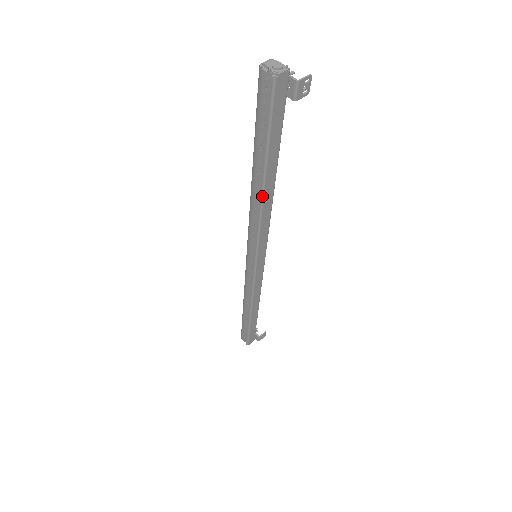
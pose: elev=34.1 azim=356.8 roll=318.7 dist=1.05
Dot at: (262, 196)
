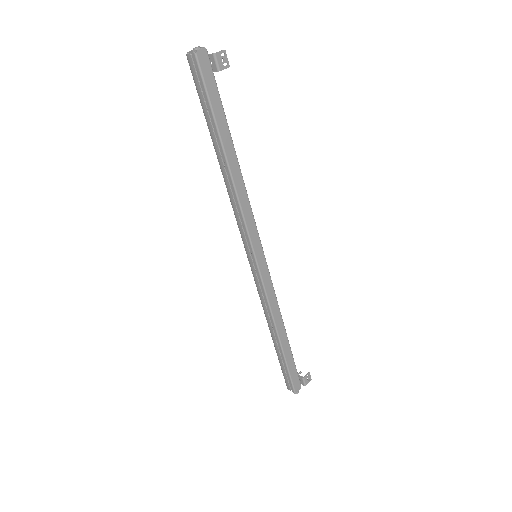
Dot at: (230, 172)
